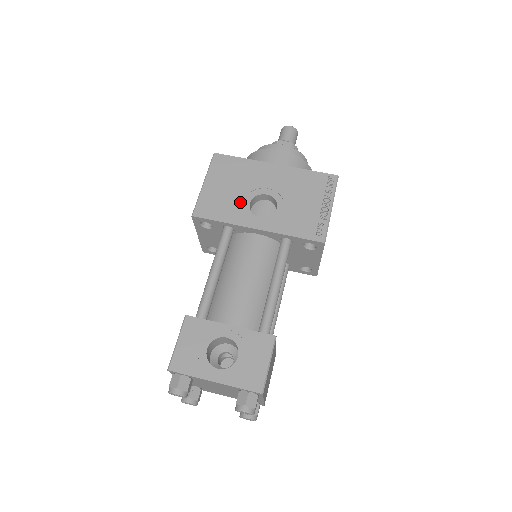
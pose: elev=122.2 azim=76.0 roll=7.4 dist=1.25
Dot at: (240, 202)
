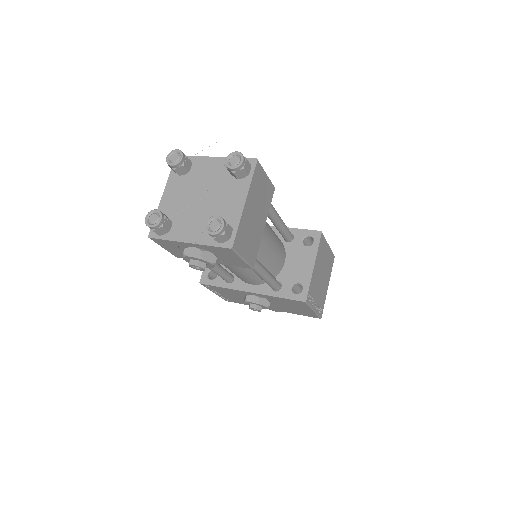
Dot at: occluded
